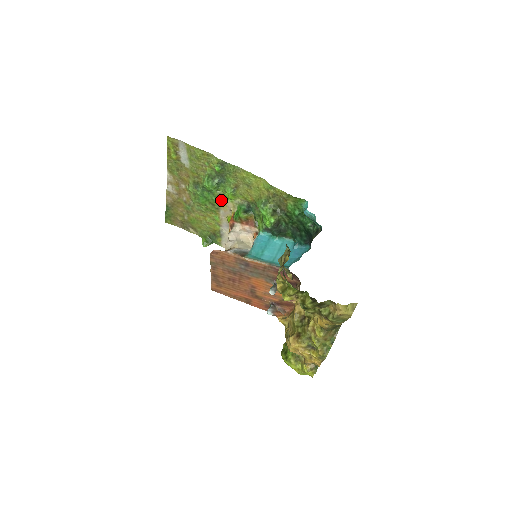
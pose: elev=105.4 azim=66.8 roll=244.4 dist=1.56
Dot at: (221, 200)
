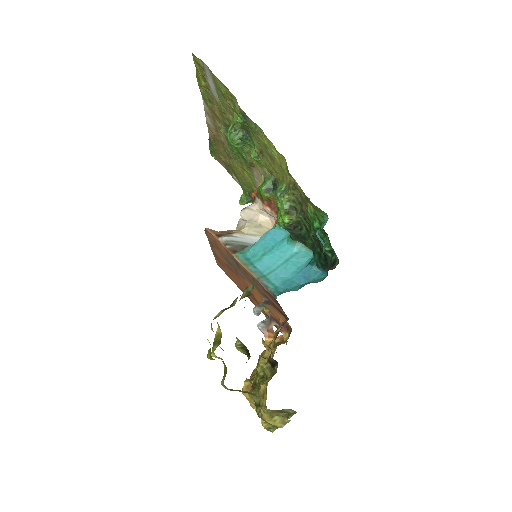
Dot at: (251, 160)
